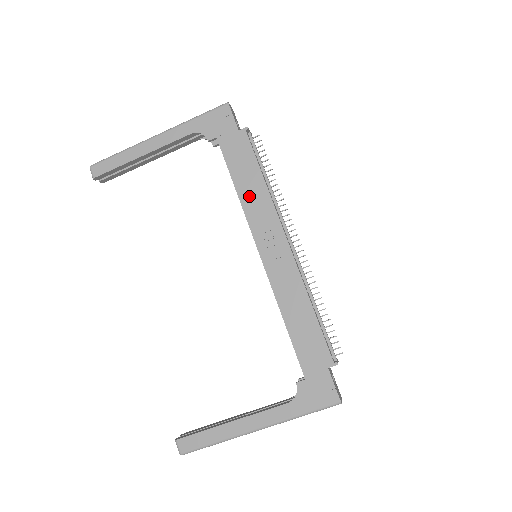
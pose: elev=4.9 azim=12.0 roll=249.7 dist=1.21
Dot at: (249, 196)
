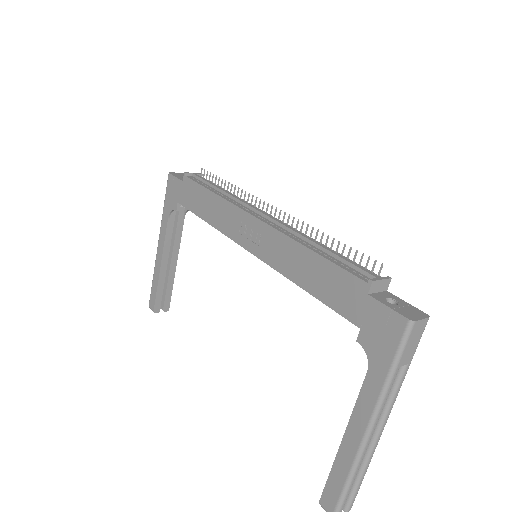
Dot at: (215, 216)
